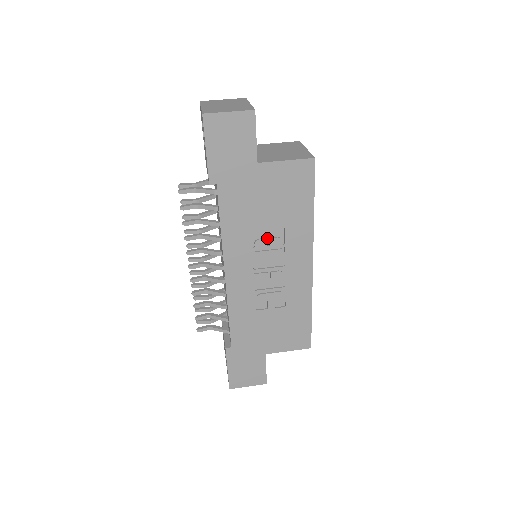
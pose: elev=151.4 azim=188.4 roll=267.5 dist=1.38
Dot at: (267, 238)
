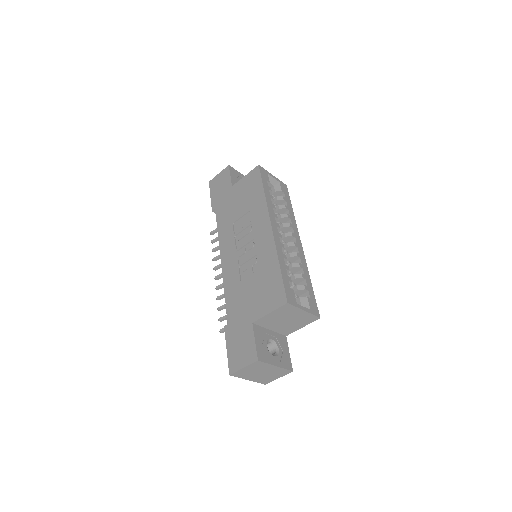
Dot at: (242, 225)
